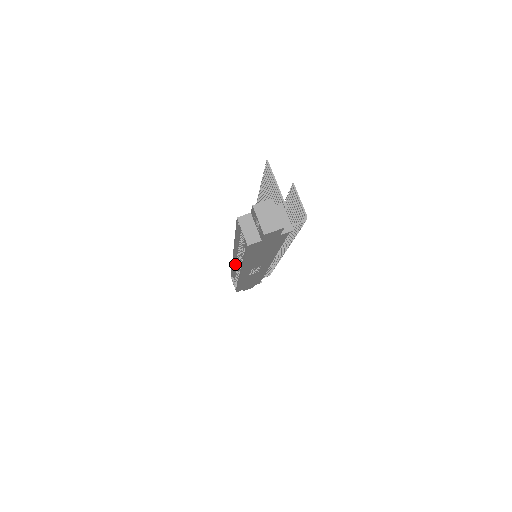
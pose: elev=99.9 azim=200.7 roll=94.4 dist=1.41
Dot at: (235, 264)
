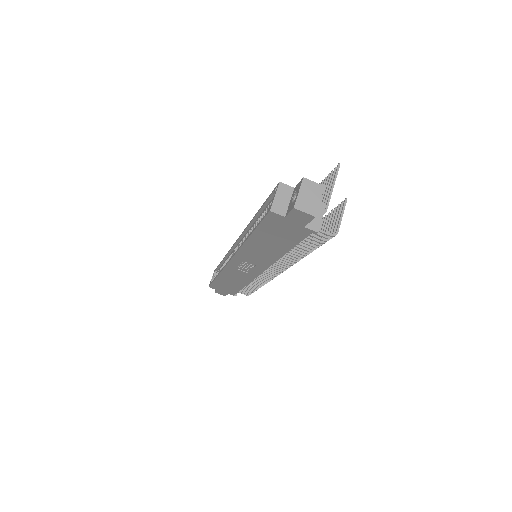
Dot at: (231, 252)
